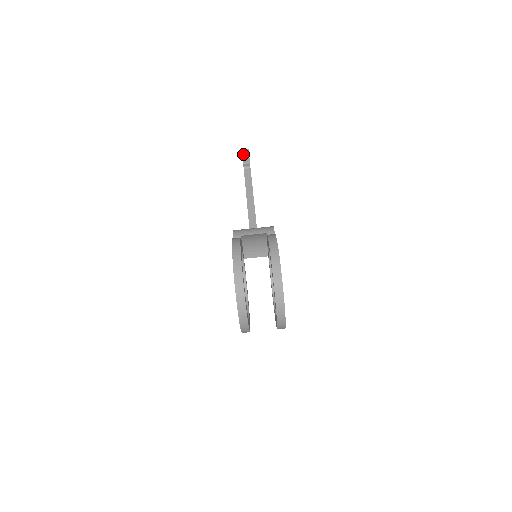
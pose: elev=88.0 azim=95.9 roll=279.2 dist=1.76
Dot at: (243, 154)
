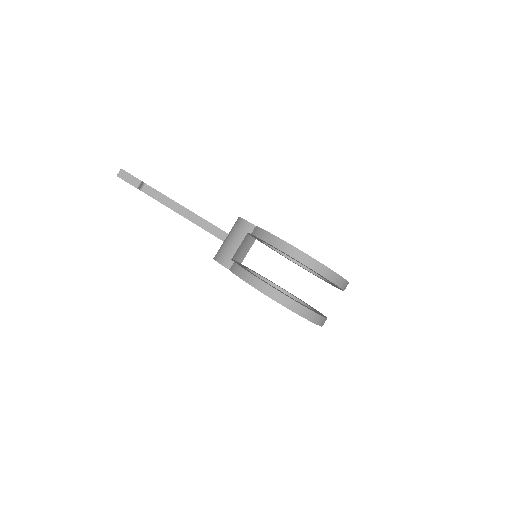
Dot at: (124, 179)
